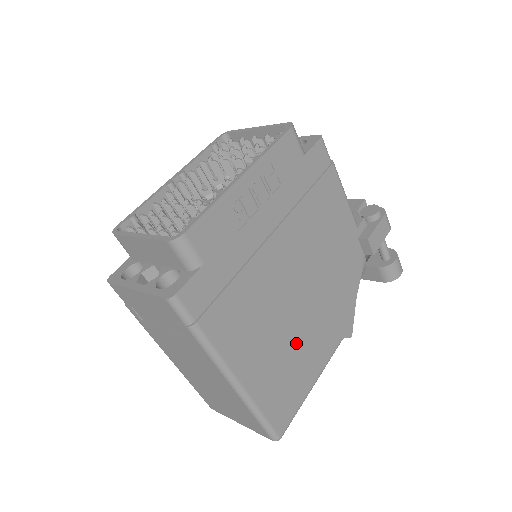
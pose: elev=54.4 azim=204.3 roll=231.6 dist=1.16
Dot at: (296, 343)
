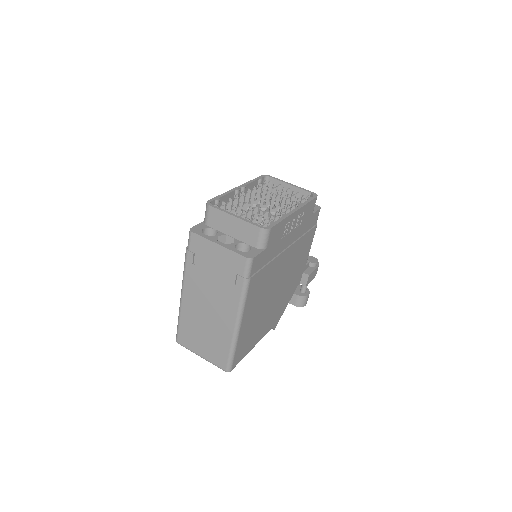
Dot at: (262, 317)
